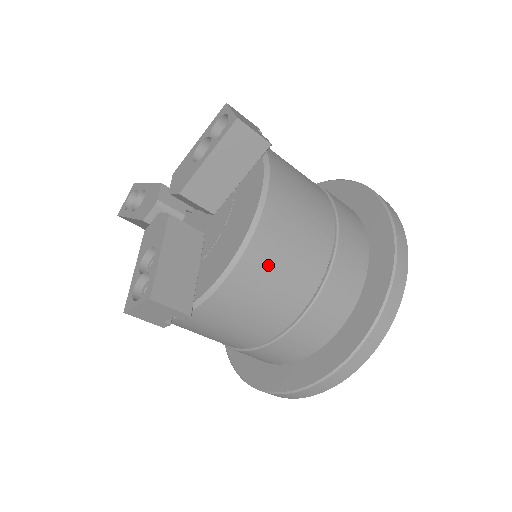
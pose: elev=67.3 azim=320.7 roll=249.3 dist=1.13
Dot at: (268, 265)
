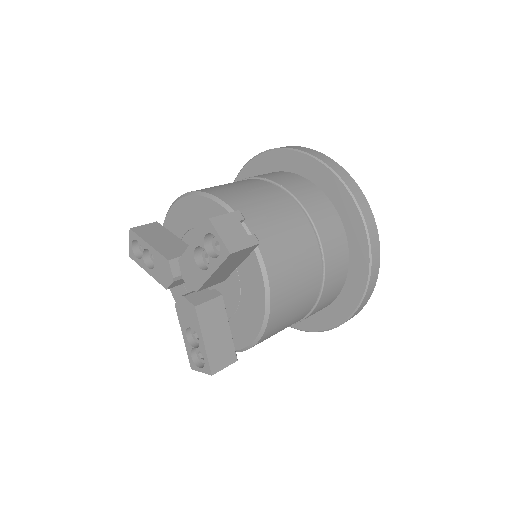
Dot at: (281, 322)
